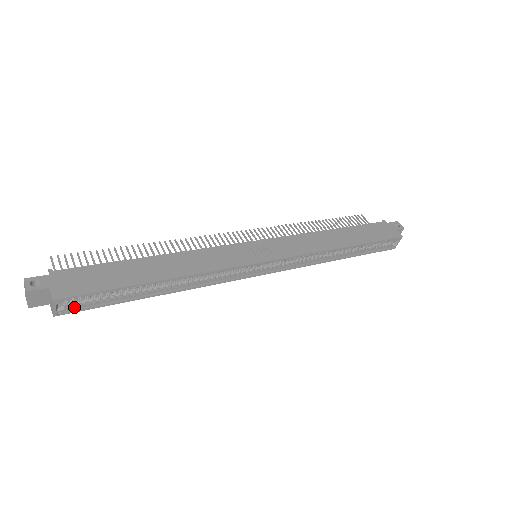
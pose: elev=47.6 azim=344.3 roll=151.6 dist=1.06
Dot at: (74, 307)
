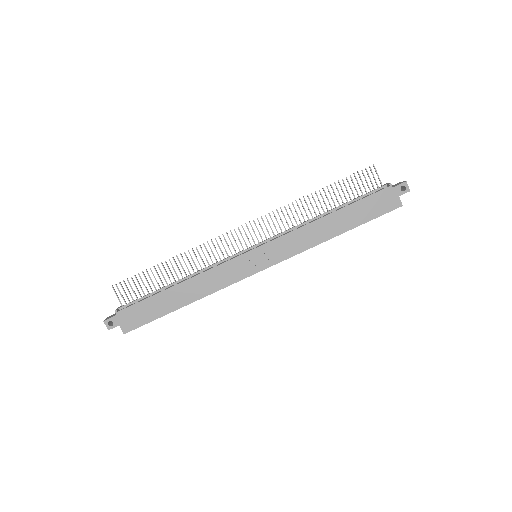
Dot at: occluded
